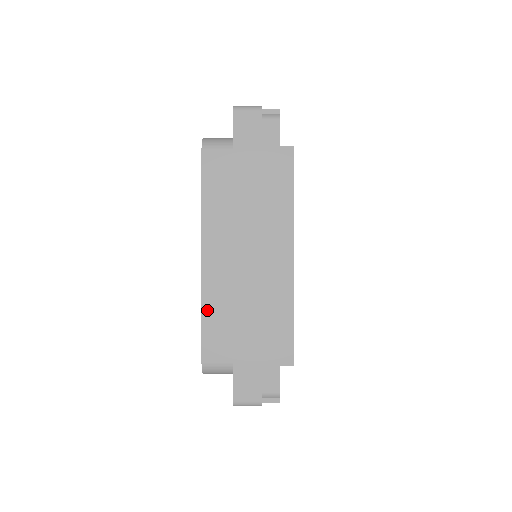
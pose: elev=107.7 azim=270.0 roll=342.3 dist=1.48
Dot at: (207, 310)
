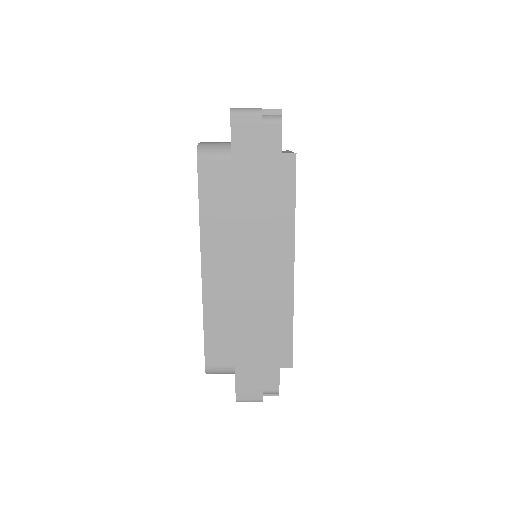
Dot at: (209, 321)
